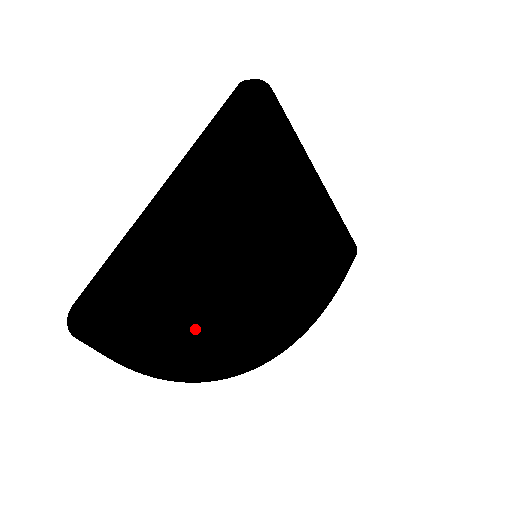
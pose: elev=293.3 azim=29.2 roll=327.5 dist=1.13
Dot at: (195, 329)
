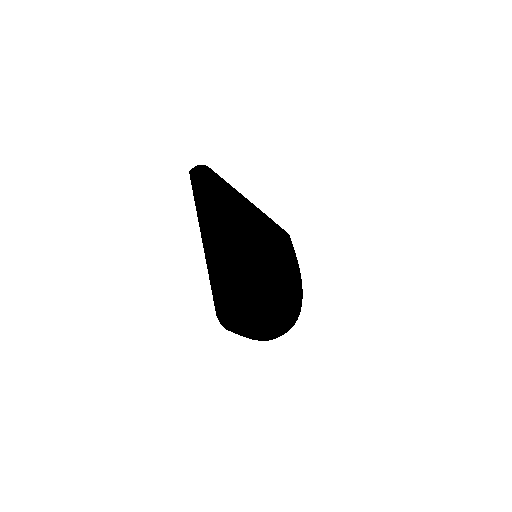
Dot at: (267, 299)
